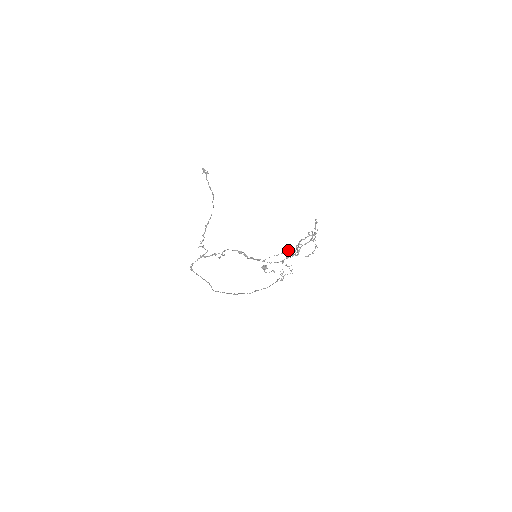
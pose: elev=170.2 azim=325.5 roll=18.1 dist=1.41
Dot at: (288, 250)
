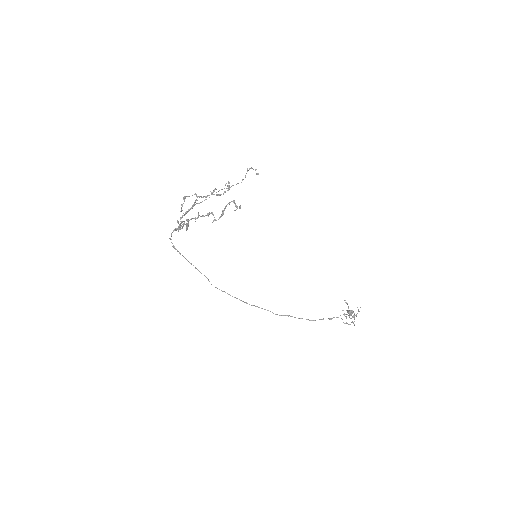
Dot at: occluded
